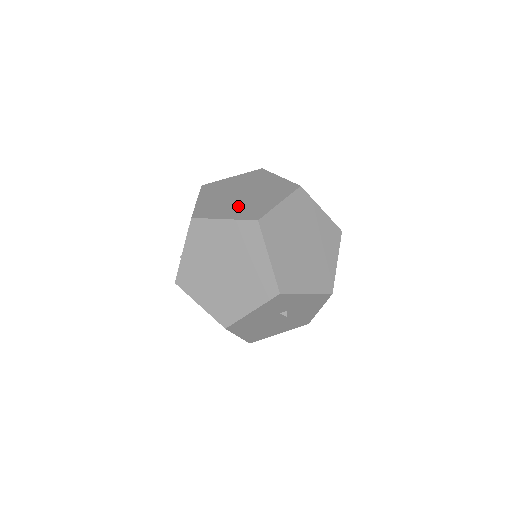
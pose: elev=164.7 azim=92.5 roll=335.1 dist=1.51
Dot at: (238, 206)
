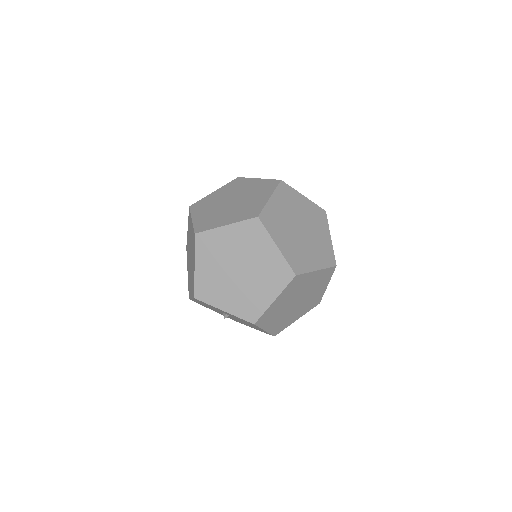
Dot at: (212, 212)
